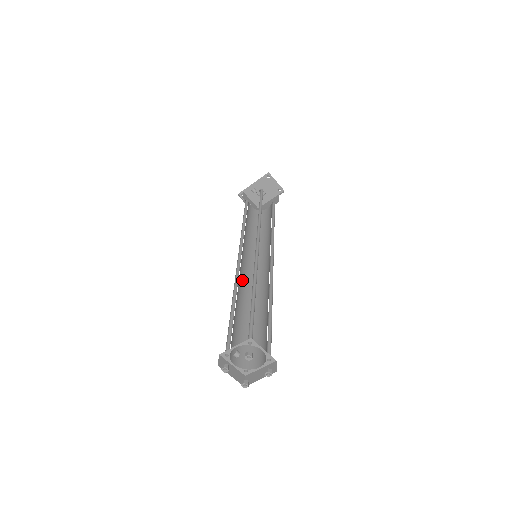
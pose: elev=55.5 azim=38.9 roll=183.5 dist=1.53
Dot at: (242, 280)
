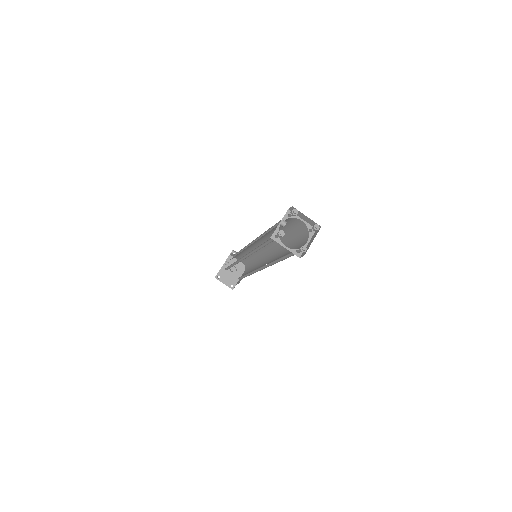
Dot at: occluded
